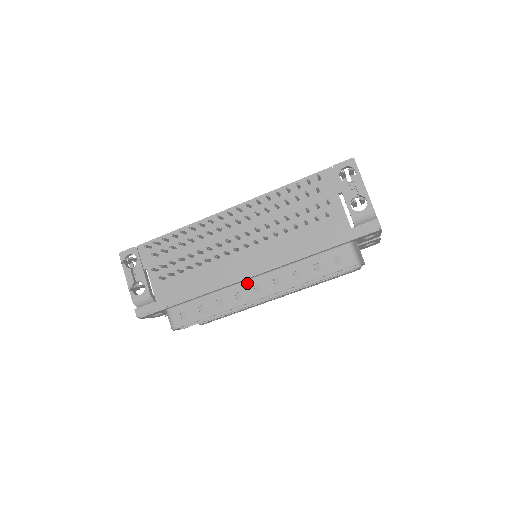
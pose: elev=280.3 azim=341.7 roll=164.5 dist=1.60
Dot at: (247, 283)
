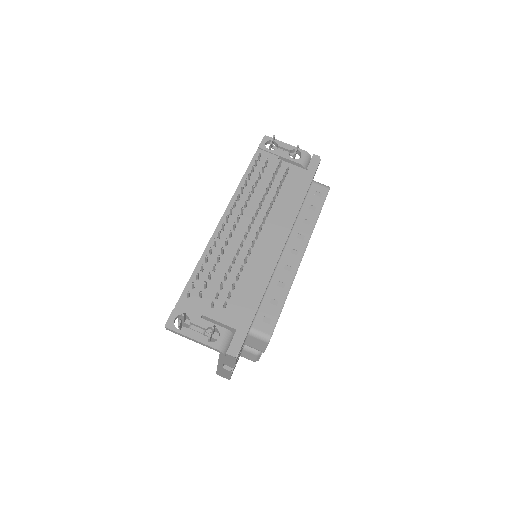
Dot at: (284, 255)
